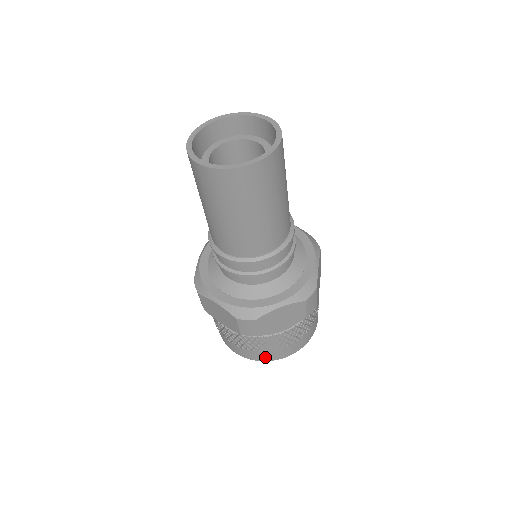
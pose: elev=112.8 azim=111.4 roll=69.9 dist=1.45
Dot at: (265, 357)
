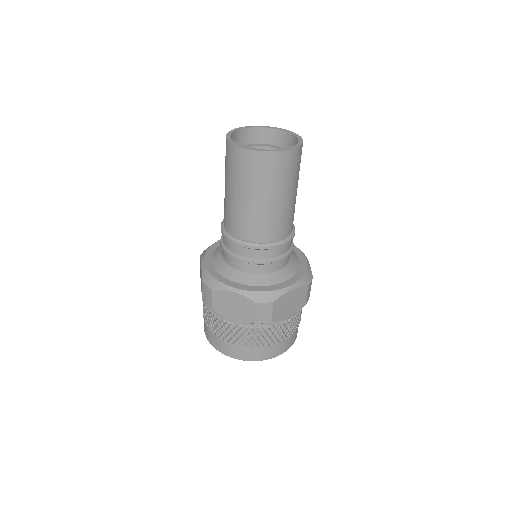
Dot at: (216, 343)
